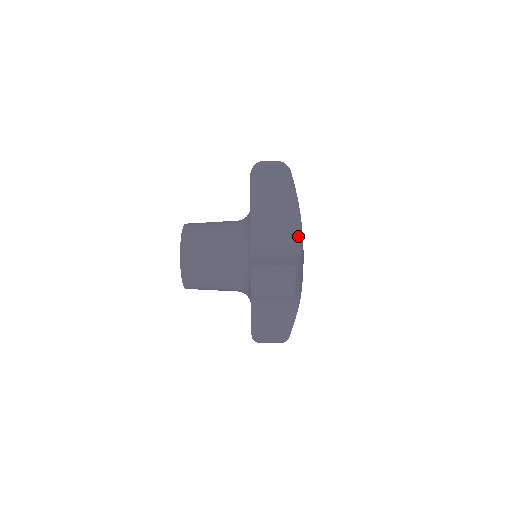
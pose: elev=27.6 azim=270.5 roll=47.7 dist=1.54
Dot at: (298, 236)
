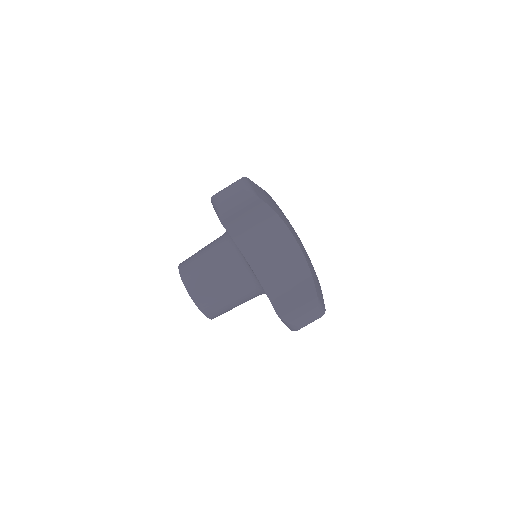
Dot at: occluded
